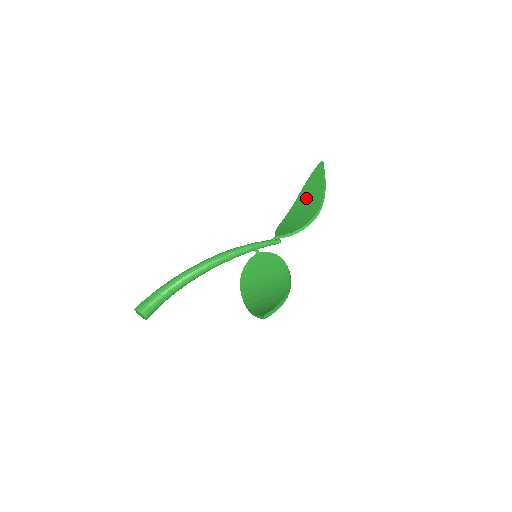
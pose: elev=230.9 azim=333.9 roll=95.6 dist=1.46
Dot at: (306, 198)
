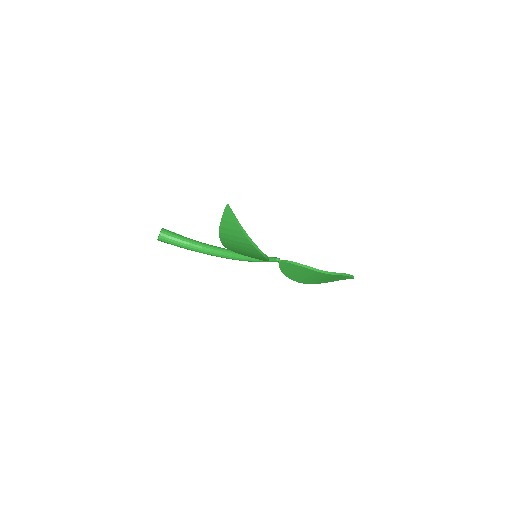
Dot at: occluded
